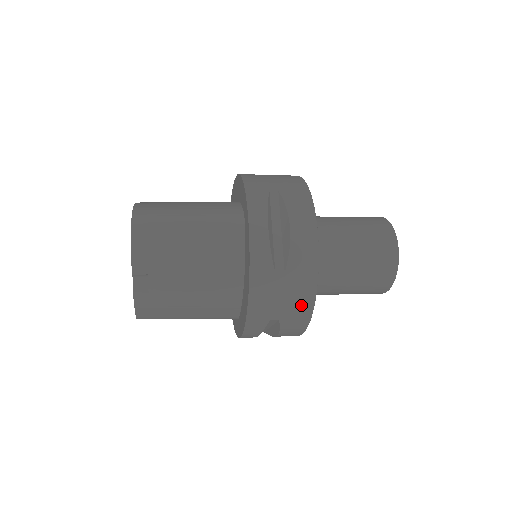
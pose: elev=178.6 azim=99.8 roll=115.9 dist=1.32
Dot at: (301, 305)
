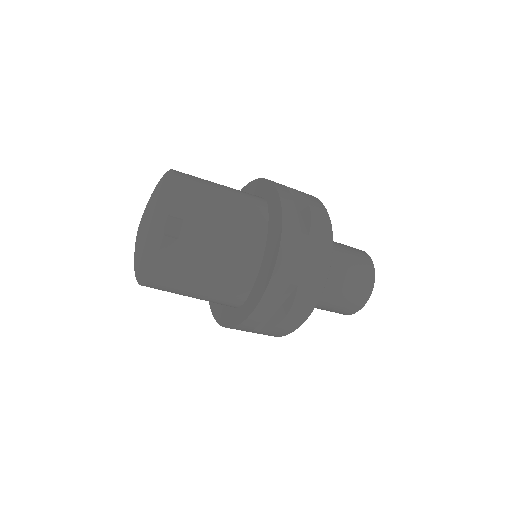
Dot at: (318, 272)
